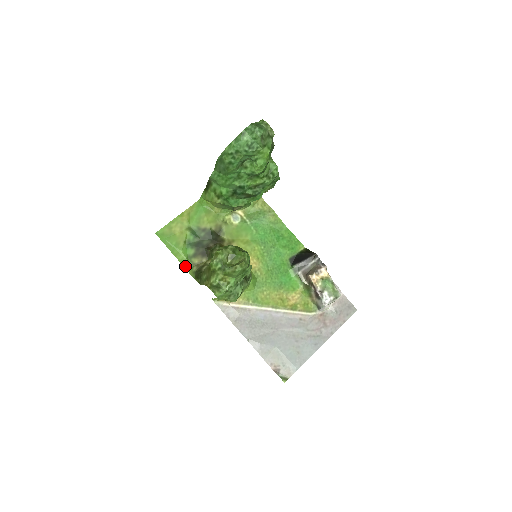
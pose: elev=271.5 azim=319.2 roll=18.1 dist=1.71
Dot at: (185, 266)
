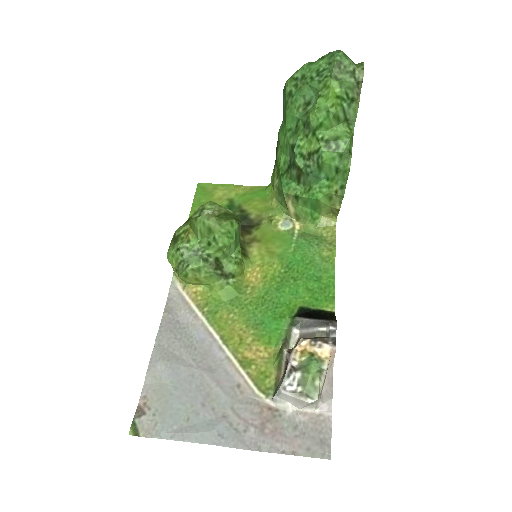
Dot at: occluded
